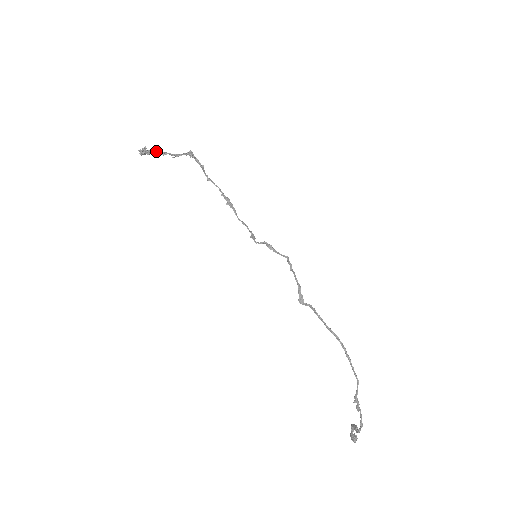
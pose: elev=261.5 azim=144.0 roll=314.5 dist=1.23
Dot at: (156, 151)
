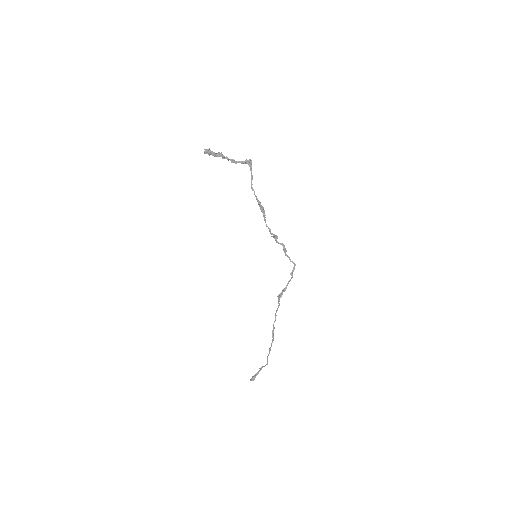
Dot at: (218, 153)
